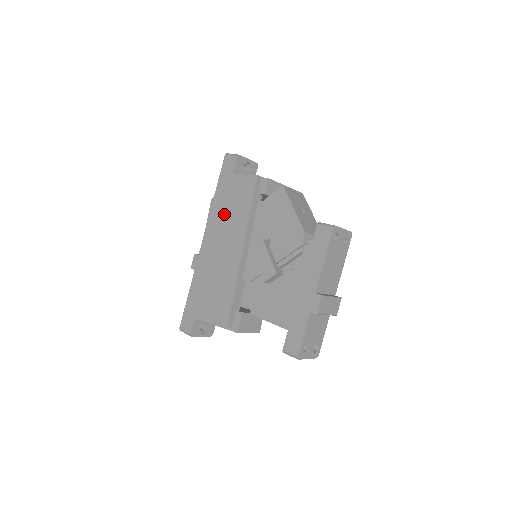
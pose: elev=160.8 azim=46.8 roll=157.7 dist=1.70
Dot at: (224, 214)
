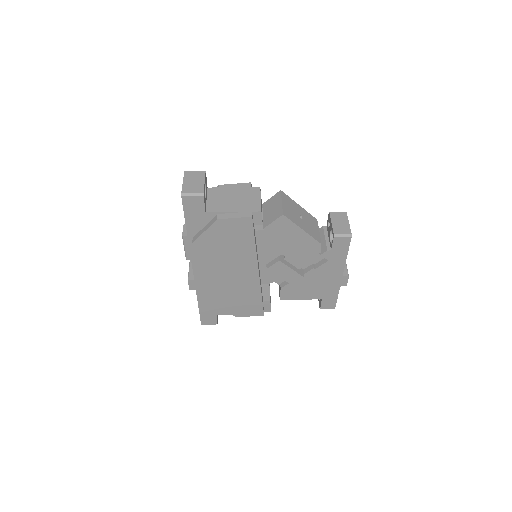
Dot at: (219, 252)
